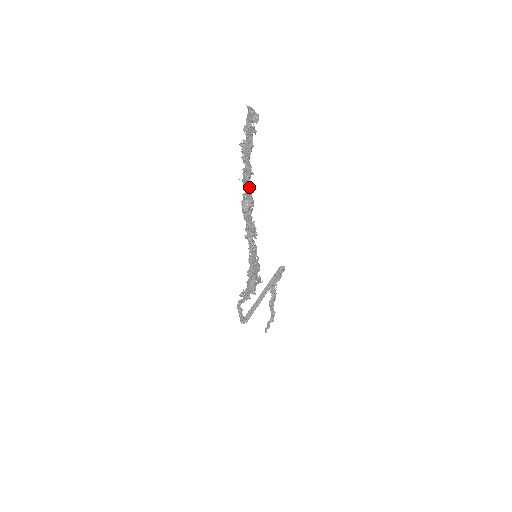
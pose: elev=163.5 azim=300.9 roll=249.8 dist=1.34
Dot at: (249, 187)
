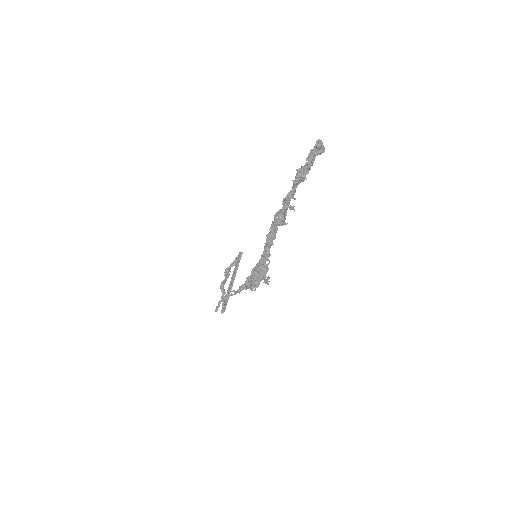
Dot at: (291, 206)
